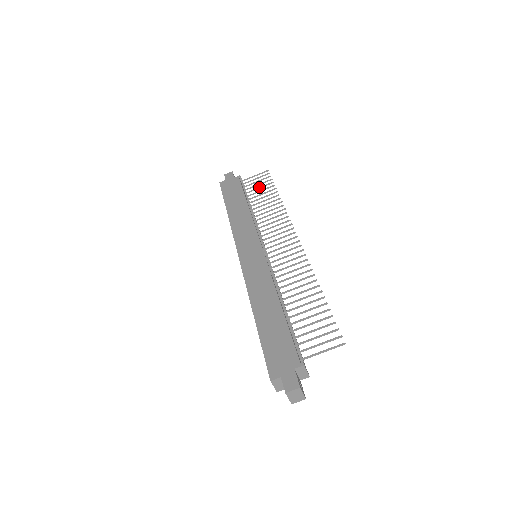
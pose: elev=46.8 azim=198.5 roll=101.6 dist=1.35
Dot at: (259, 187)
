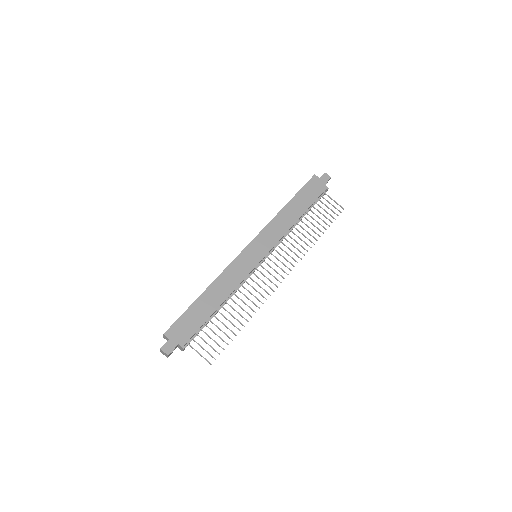
Dot at: (323, 214)
